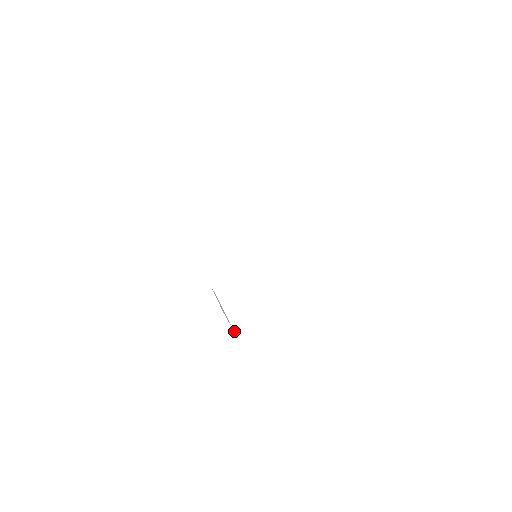
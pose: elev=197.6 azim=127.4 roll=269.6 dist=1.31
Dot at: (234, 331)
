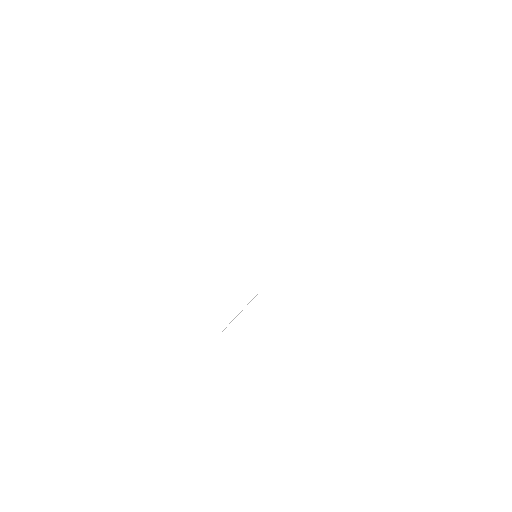
Dot at: occluded
